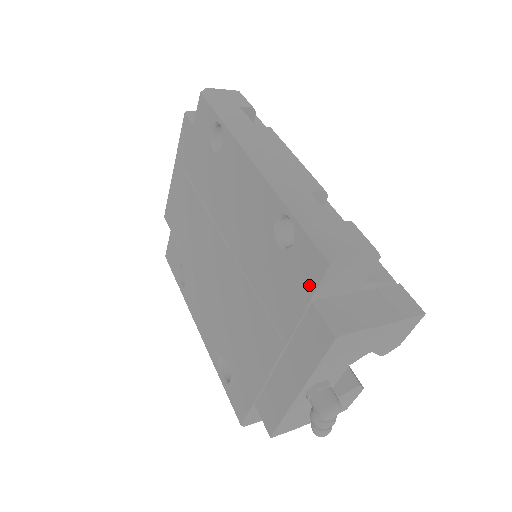
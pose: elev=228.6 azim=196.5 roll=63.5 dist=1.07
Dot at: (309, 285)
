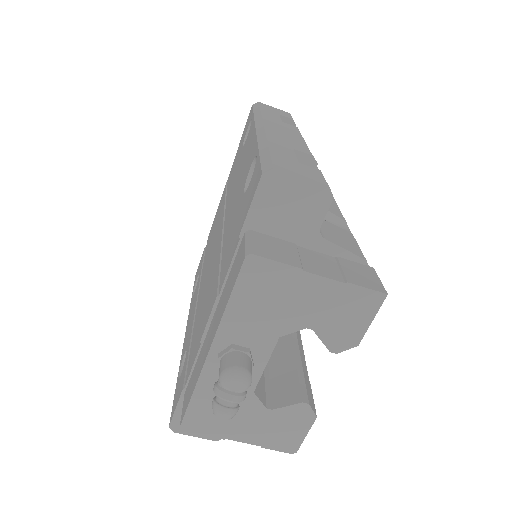
Dot at: (246, 210)
